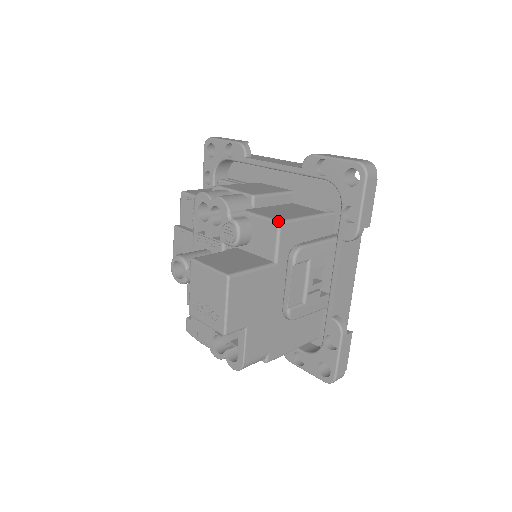
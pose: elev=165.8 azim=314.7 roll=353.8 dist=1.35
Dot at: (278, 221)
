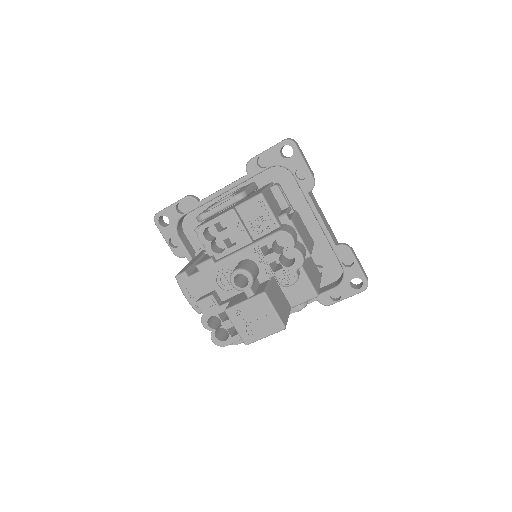
Dot at: occluded
